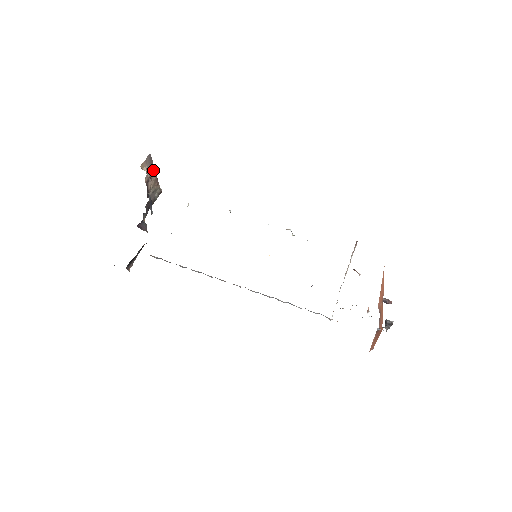
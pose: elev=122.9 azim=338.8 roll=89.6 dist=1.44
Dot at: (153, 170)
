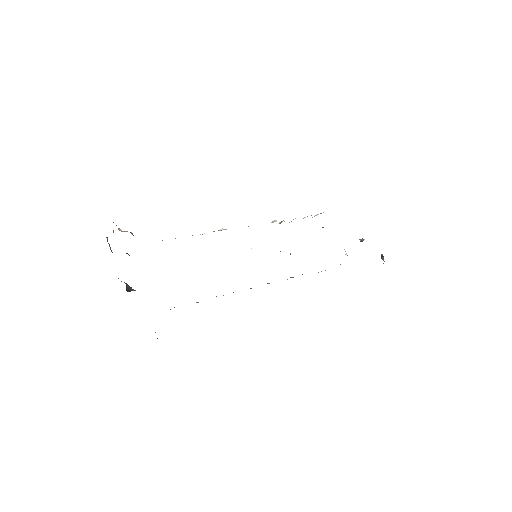
Dot at: occluded
